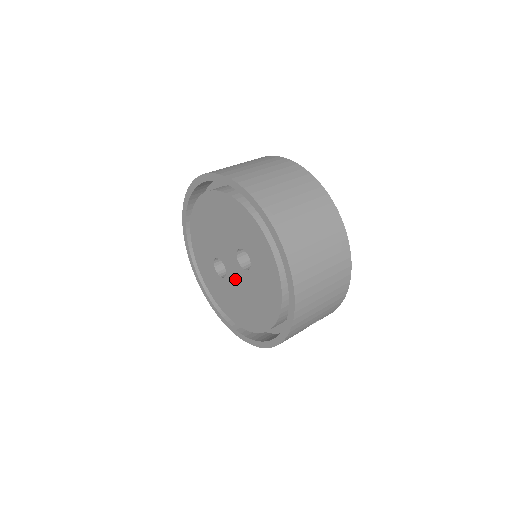
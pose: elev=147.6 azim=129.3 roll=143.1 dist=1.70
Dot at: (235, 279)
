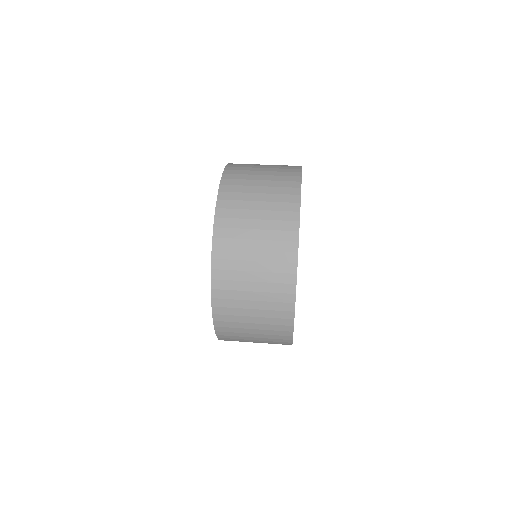
Dot at: occluded
